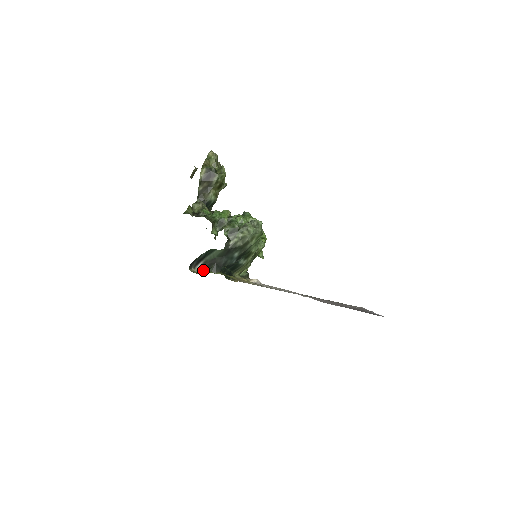
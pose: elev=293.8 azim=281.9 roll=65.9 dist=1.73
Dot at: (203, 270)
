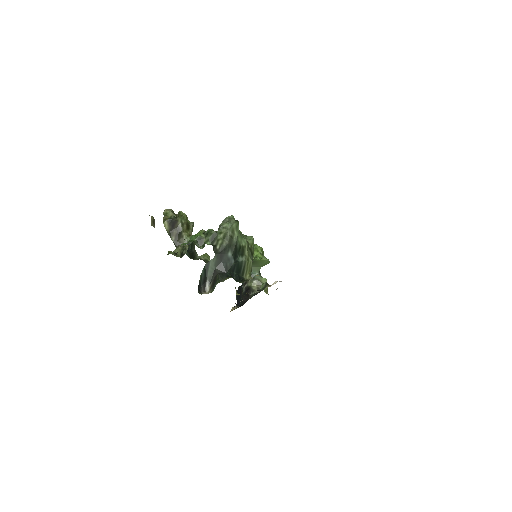
Dot at: (212, 287)
